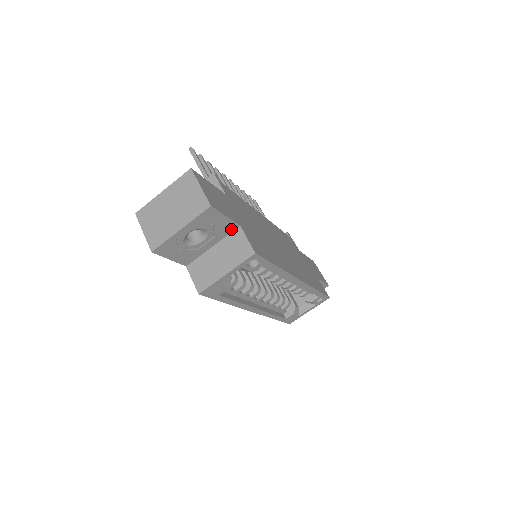
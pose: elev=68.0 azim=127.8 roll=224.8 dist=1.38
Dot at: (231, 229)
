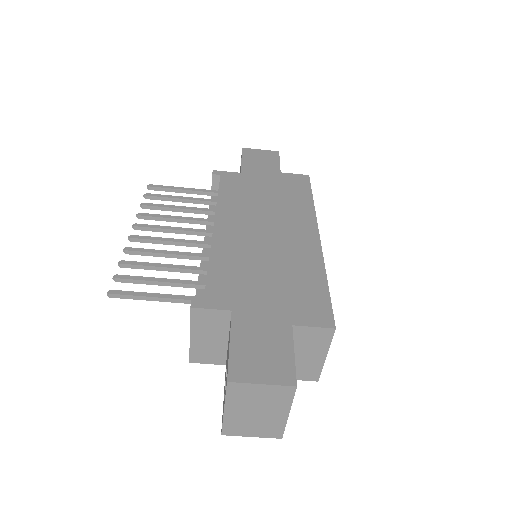
Dot at: occluded
